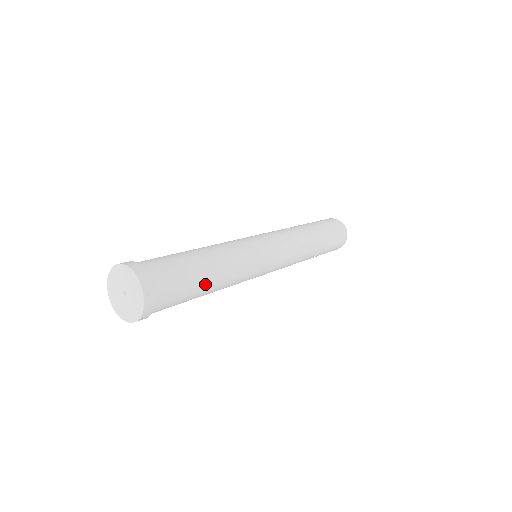
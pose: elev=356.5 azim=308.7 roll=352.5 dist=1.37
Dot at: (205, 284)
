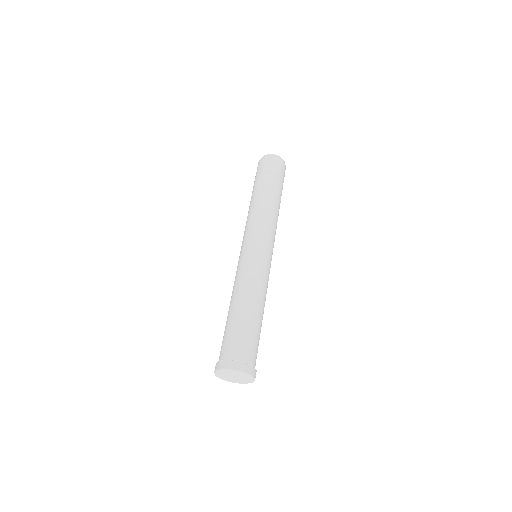
Dot at: (261, 326)
